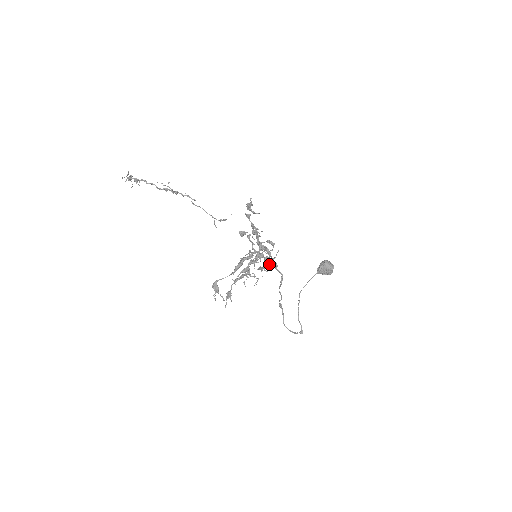
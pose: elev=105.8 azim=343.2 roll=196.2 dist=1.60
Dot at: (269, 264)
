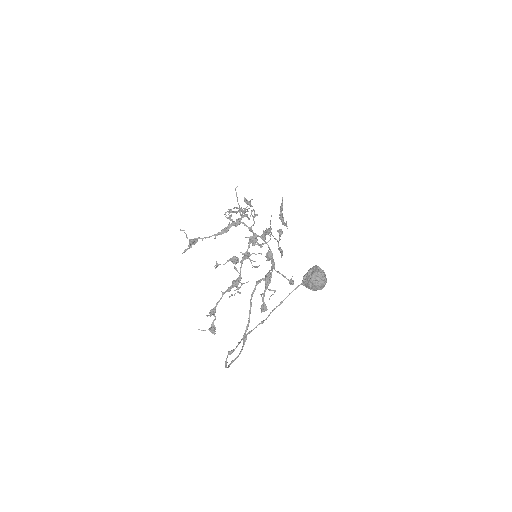
Dot at: occluded
